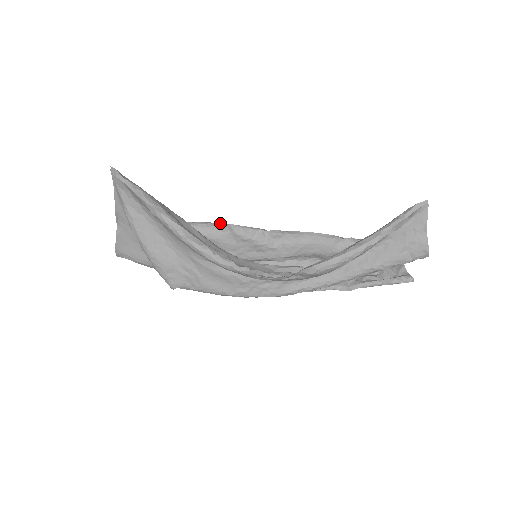
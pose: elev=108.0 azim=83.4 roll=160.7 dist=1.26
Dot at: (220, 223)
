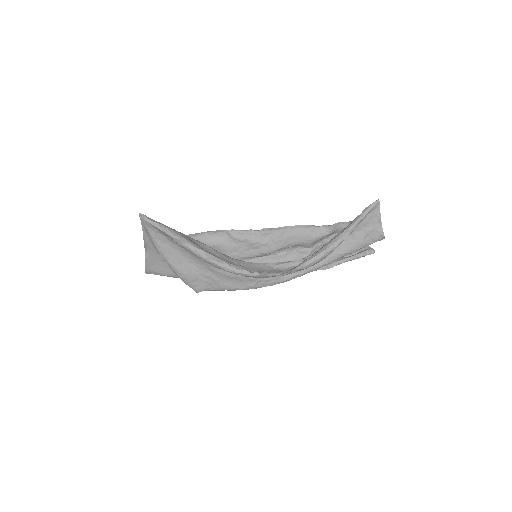
Dot at: (219, 230)
